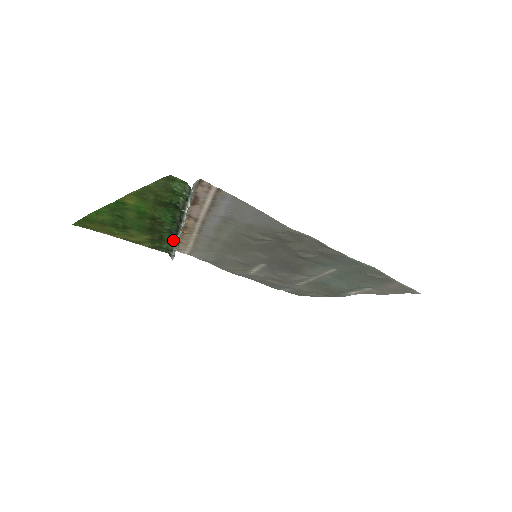
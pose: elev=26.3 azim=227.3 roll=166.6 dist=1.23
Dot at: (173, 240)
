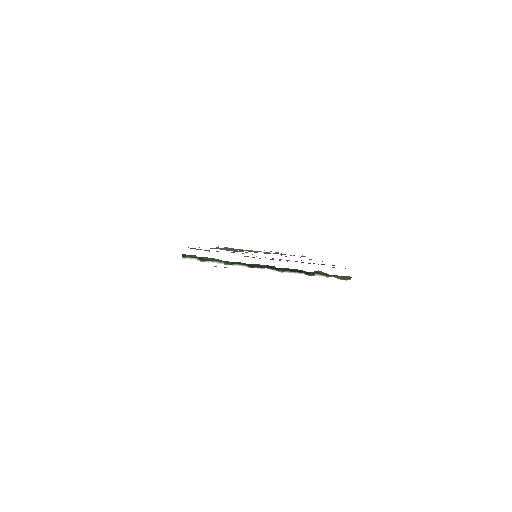
Dot at: (232, 263)
